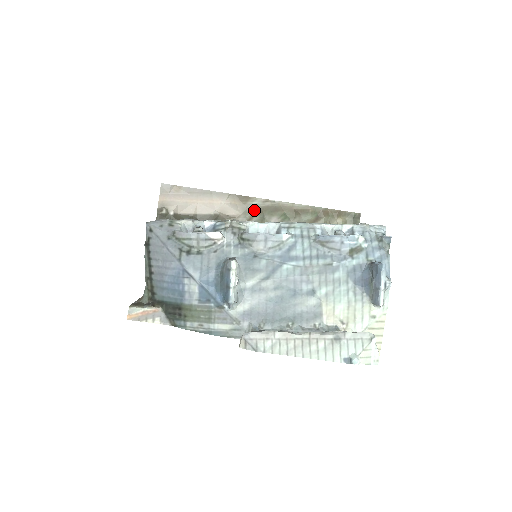
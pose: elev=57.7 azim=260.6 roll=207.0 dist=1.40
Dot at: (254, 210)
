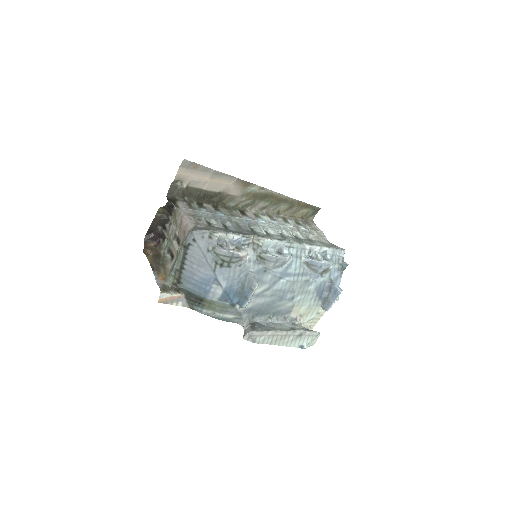
Dot at: (250, 194)
